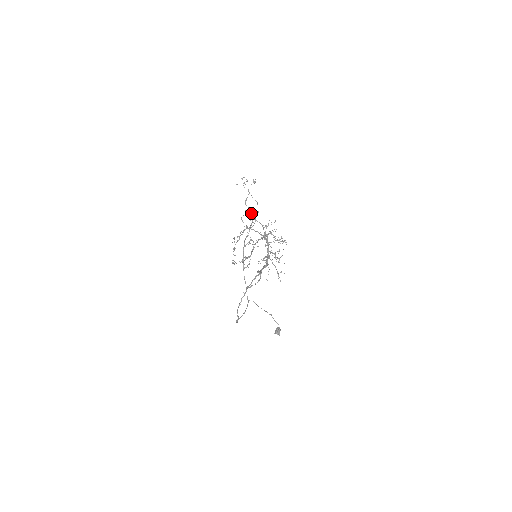
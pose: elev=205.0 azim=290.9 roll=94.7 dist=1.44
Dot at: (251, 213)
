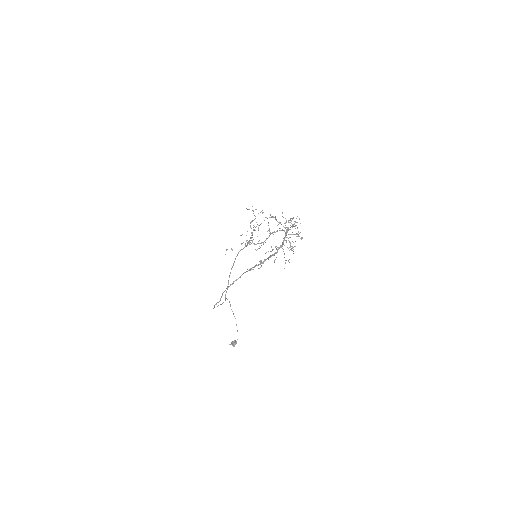
Dot at: (252, 233)
